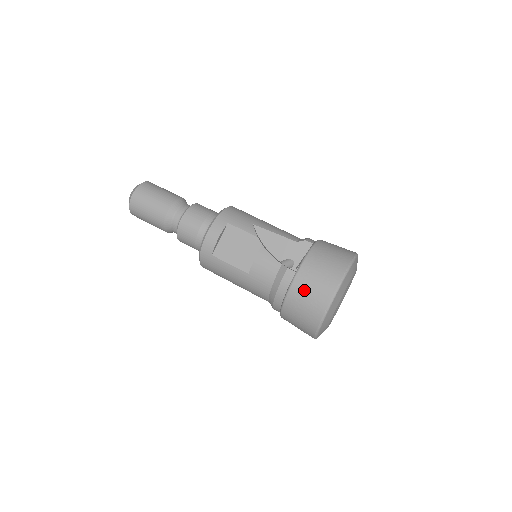
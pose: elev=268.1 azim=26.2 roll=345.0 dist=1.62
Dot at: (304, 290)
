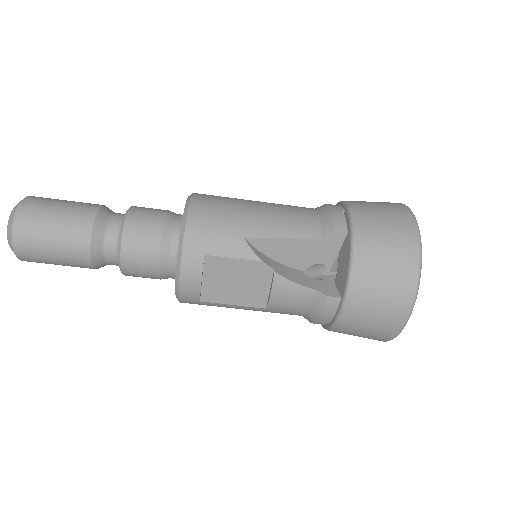
Dot at: (362, 319)
